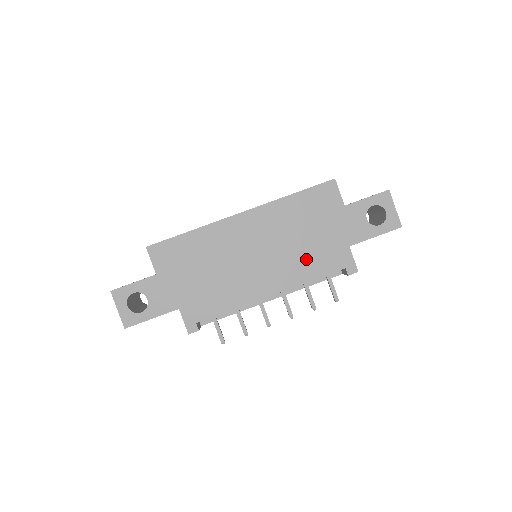
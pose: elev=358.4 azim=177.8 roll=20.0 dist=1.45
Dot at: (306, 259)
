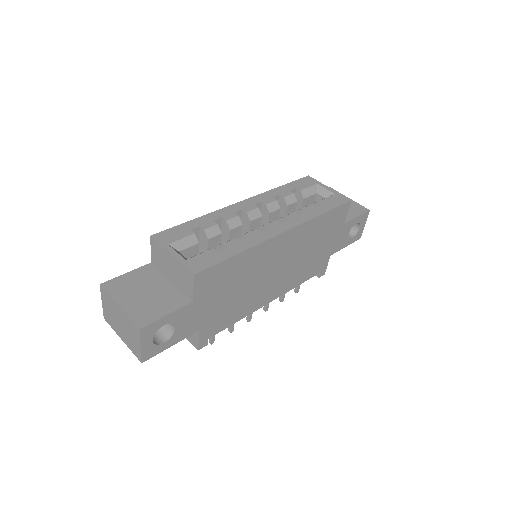
Dot at: (304, 269)
